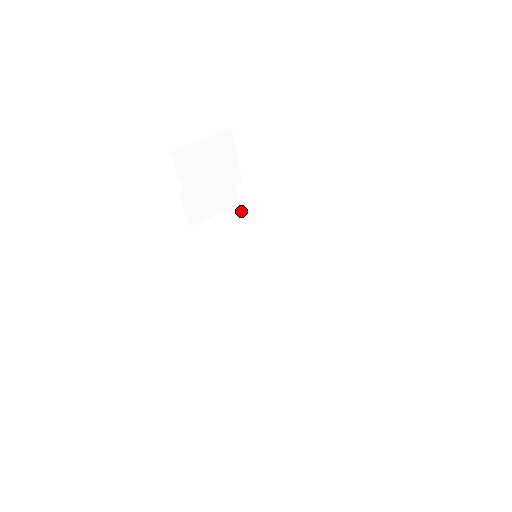
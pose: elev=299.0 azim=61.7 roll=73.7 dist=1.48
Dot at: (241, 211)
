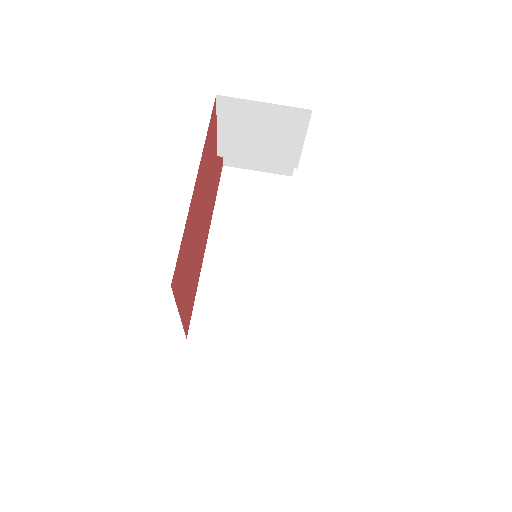
Dot at: (287, 186)
